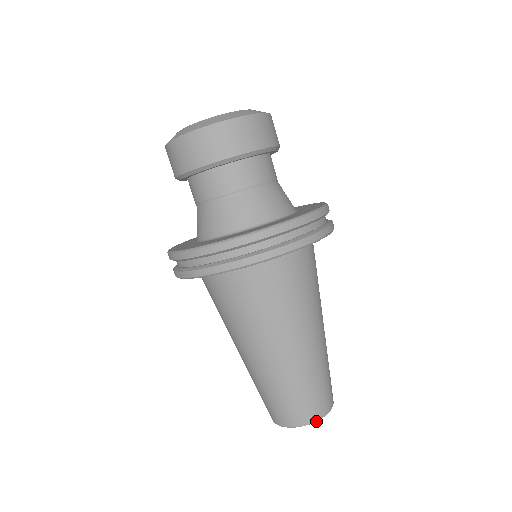
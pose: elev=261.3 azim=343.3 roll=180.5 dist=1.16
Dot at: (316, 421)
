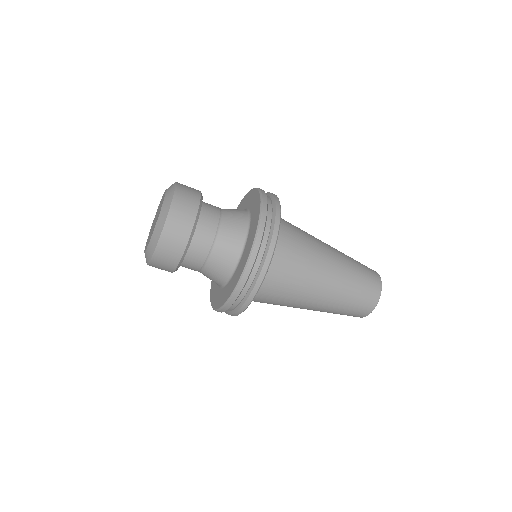
Dot at: occluded
